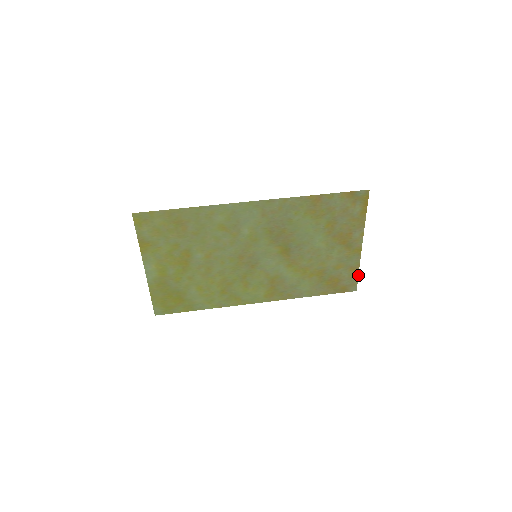
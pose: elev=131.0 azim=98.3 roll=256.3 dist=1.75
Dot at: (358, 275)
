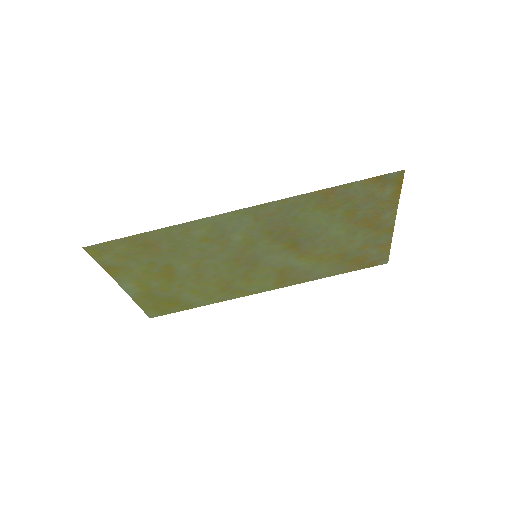
Dot at: occluded
